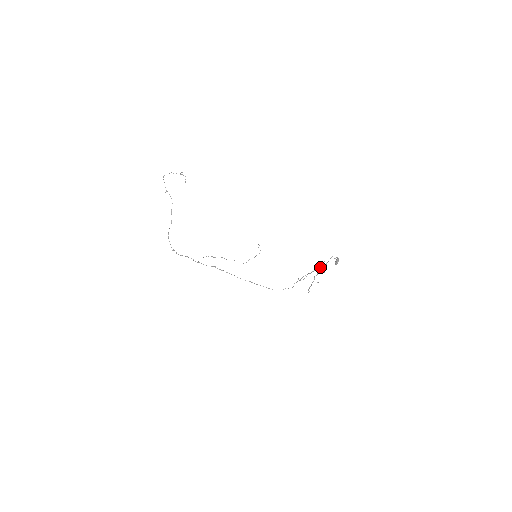
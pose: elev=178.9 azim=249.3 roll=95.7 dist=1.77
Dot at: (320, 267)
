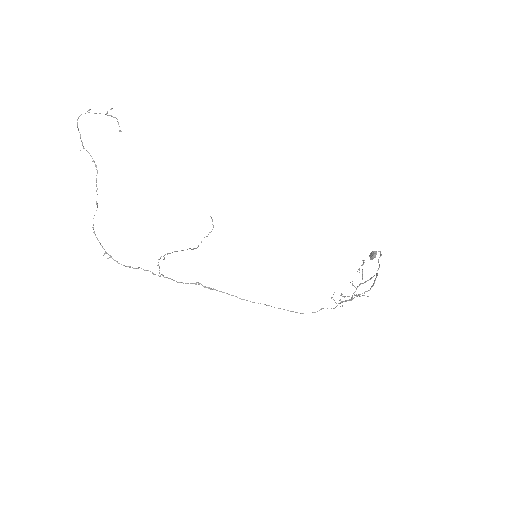
Dot at: (362, 270)
